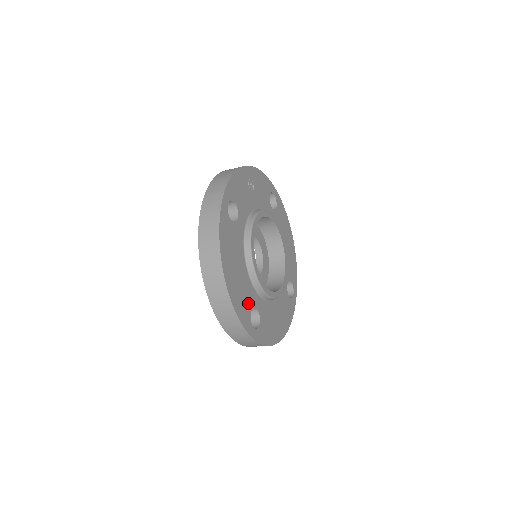
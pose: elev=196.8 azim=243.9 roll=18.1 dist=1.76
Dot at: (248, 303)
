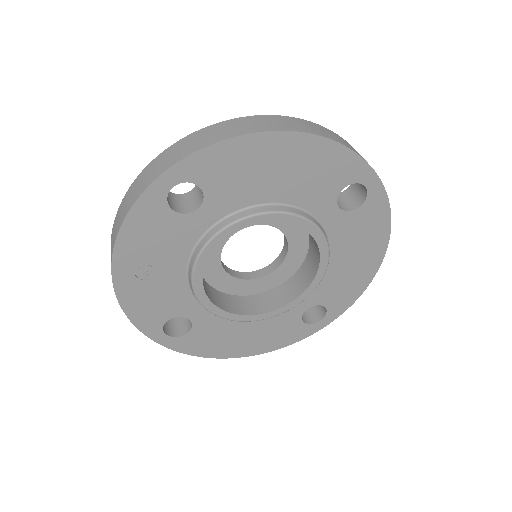
Dot at: (290, 324)
